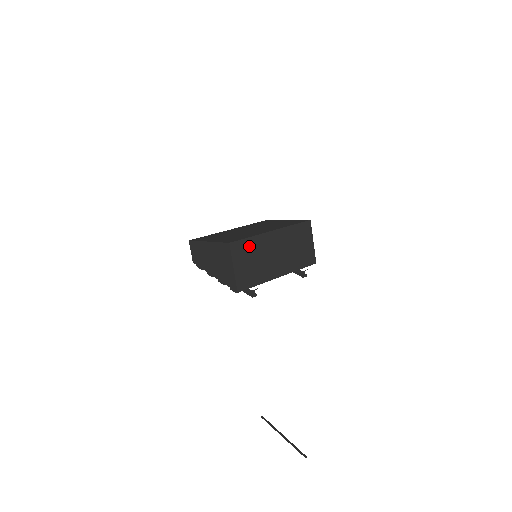
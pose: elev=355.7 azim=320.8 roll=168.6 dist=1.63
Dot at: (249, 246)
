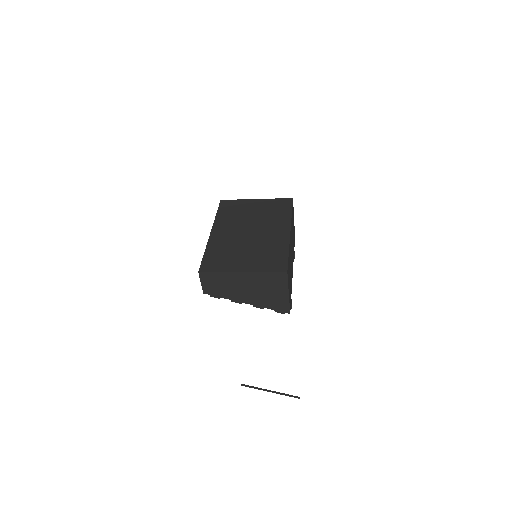
Dot at: (289, 262)
